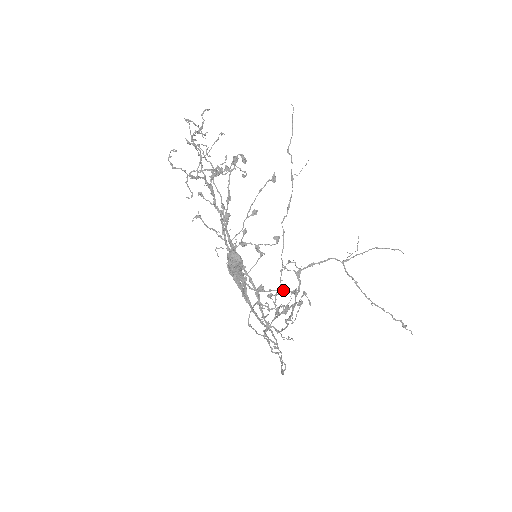
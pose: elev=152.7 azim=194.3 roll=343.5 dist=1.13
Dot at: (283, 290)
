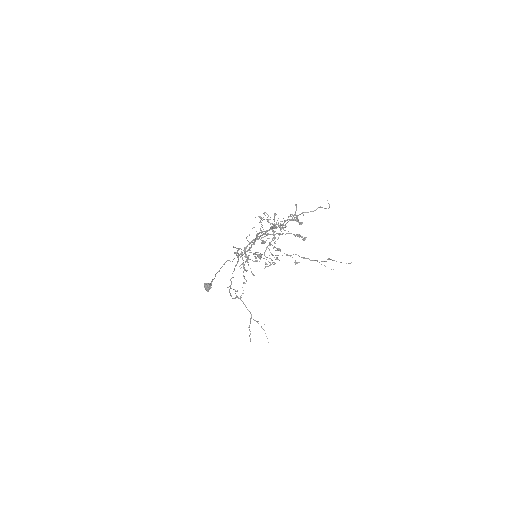
Dot at: occluded
